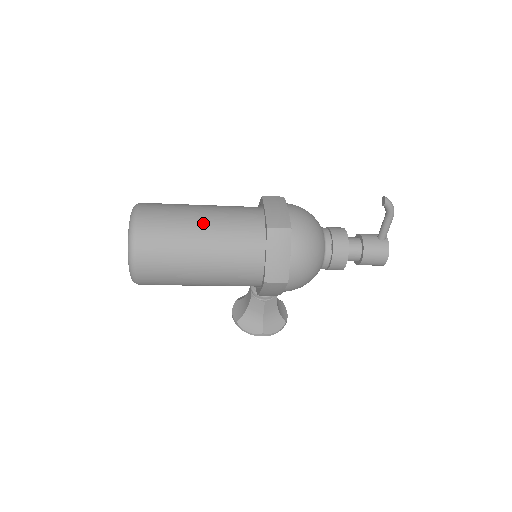
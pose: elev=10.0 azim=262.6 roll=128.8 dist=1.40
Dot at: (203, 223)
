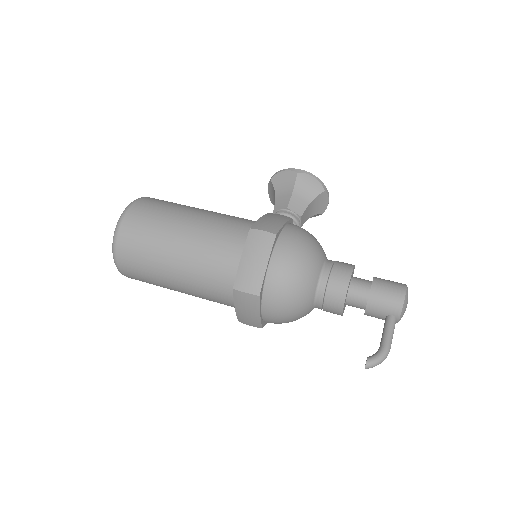
Dot at: (181, 292)
